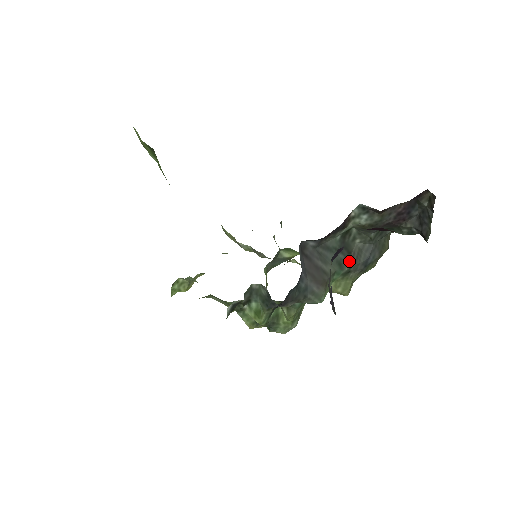
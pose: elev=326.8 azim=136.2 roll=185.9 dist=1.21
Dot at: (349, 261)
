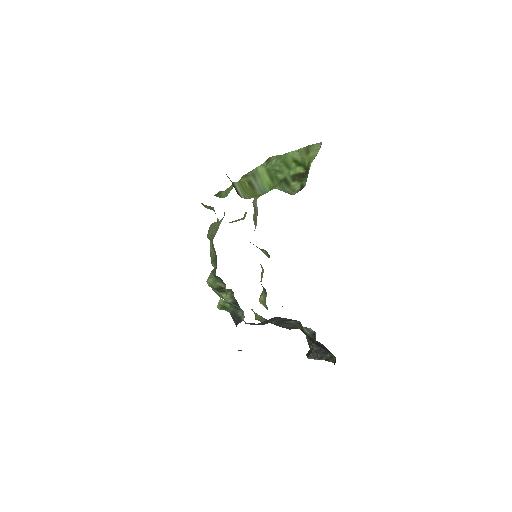
Dot at: (279, 322)
